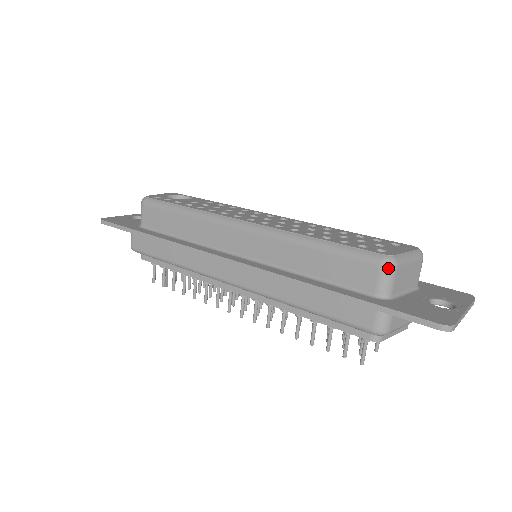
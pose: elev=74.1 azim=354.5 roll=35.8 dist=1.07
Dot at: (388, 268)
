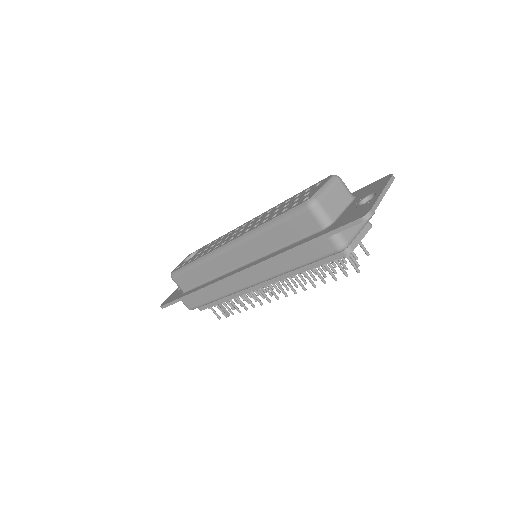
Dot at: (314, 207)
